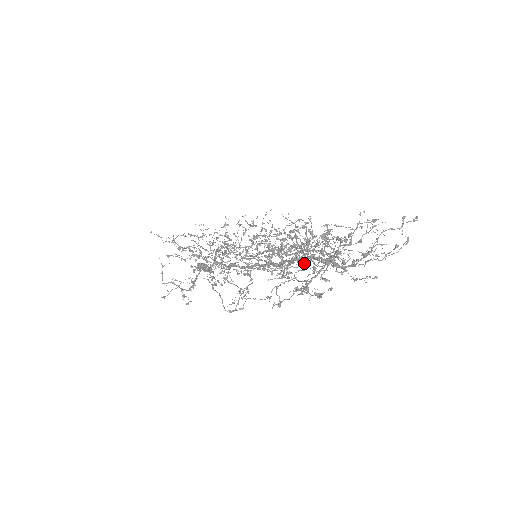
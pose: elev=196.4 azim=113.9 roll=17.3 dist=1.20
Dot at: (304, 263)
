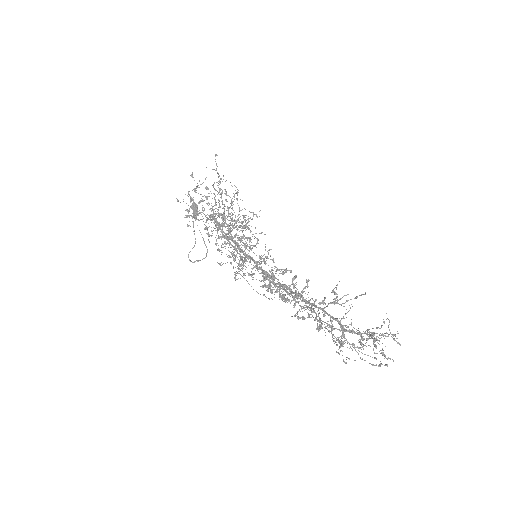
Dot at: (286, 299)
